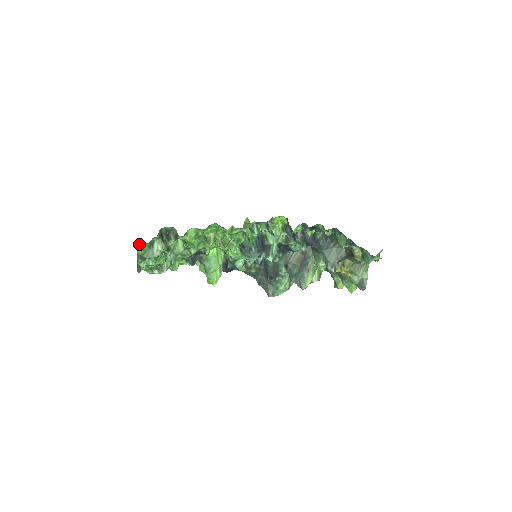
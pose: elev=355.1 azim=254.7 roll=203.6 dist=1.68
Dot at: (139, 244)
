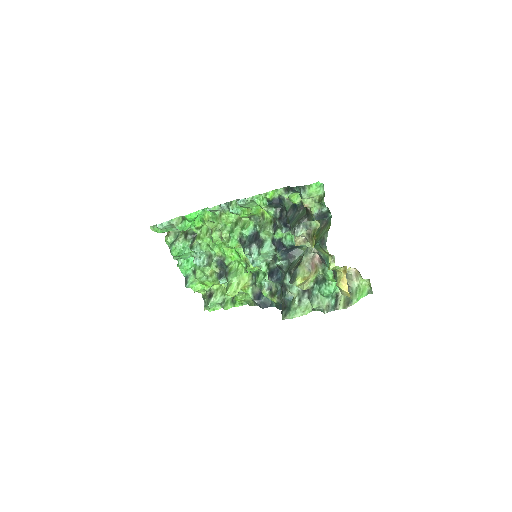
Dot at: (168, 233)
